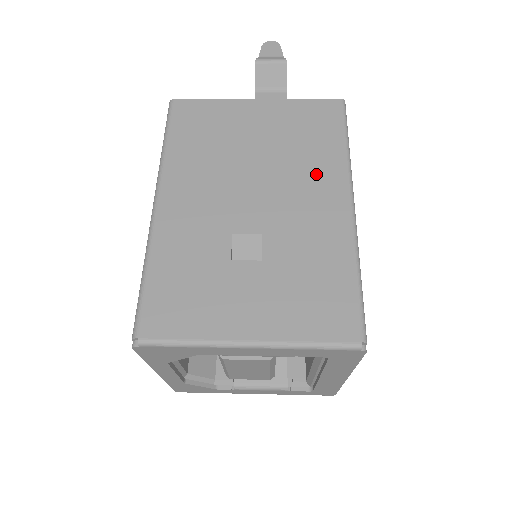
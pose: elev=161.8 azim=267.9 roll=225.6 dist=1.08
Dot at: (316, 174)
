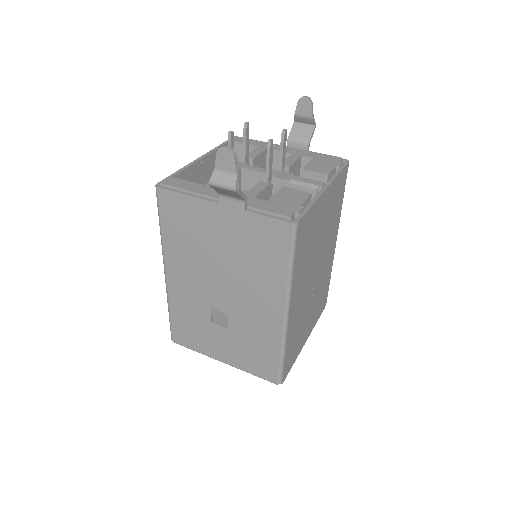
Dot at: (263, 287)
